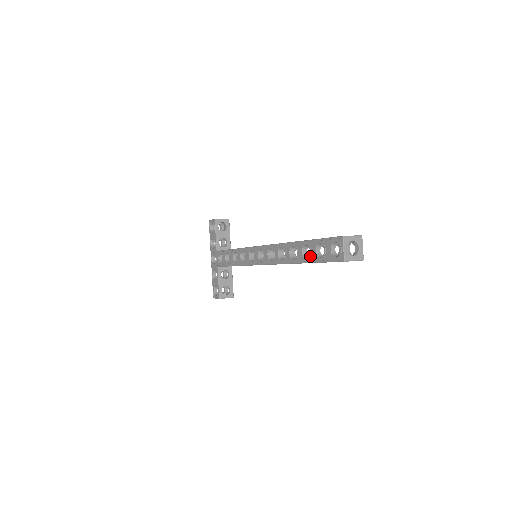
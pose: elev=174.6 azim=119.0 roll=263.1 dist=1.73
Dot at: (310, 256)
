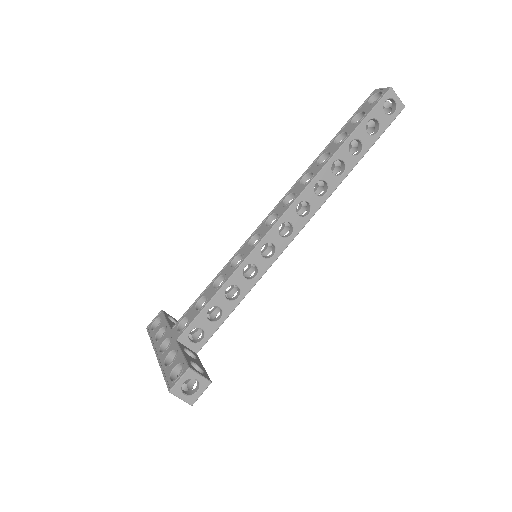
Dot at: (348, 132)
